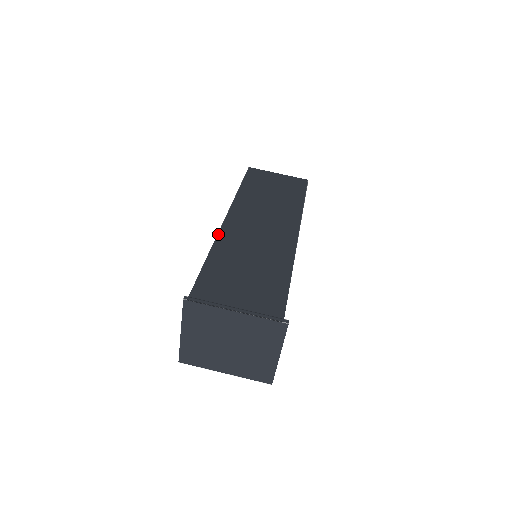
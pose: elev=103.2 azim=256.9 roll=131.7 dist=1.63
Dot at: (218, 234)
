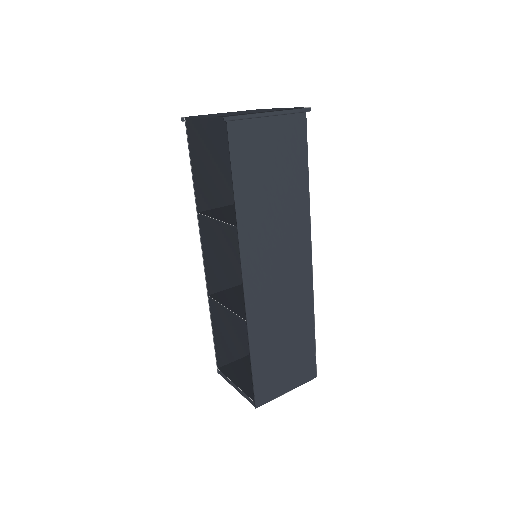
Dot at: (199, 227)
